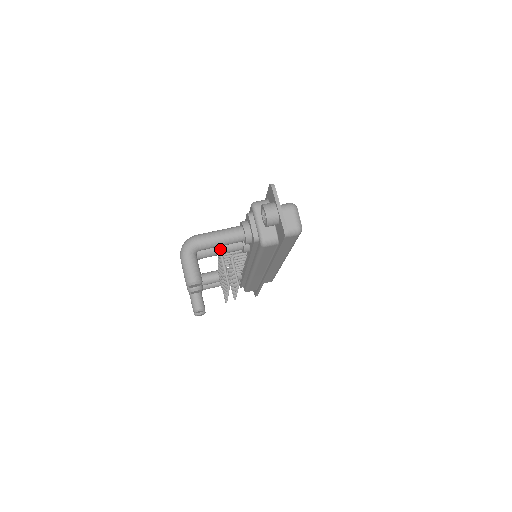
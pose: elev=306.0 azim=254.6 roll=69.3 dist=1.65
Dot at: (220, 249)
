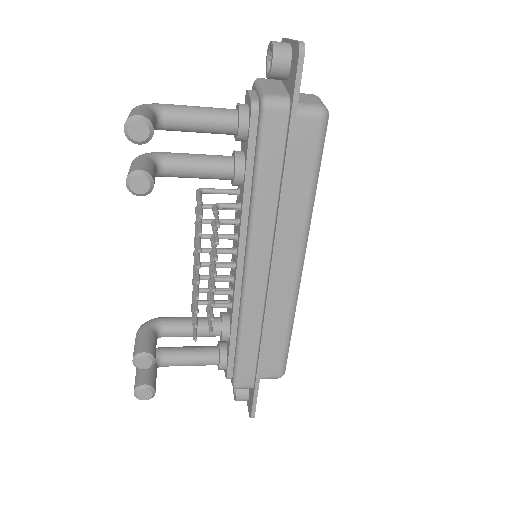
Dot at: (197, 158)
